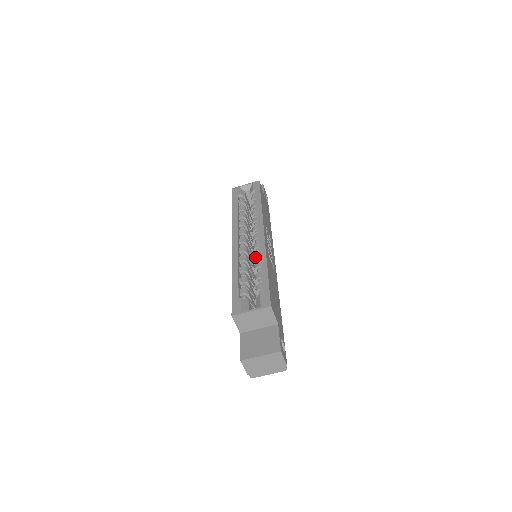
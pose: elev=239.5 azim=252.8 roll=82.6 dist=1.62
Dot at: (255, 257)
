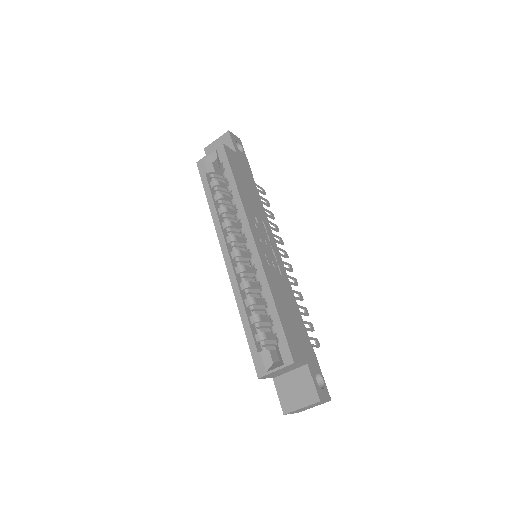
Dot at: (256, 282)
